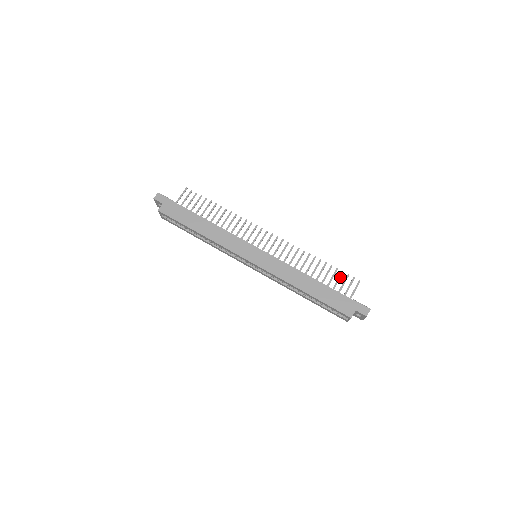
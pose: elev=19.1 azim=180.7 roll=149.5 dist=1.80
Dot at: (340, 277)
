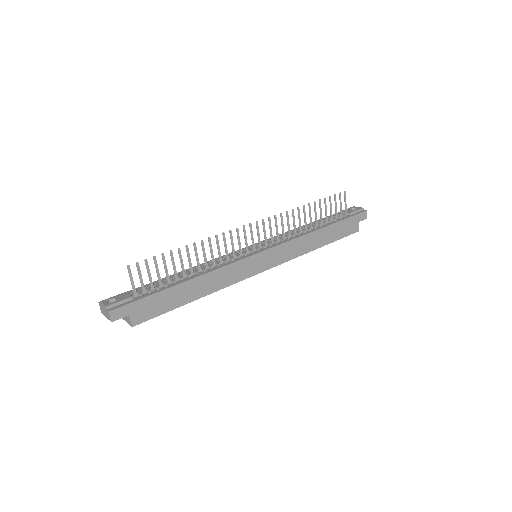
Dot at: (331, 204)
